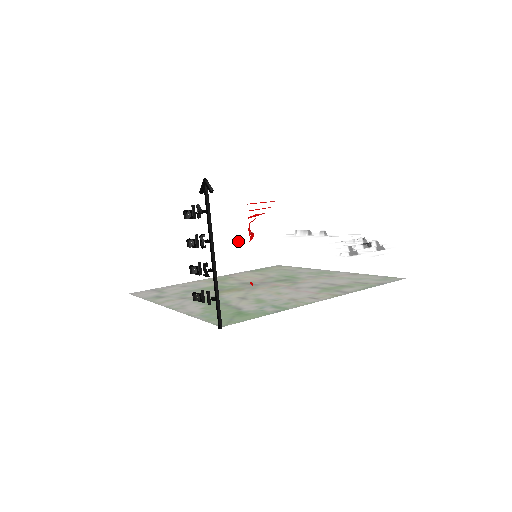
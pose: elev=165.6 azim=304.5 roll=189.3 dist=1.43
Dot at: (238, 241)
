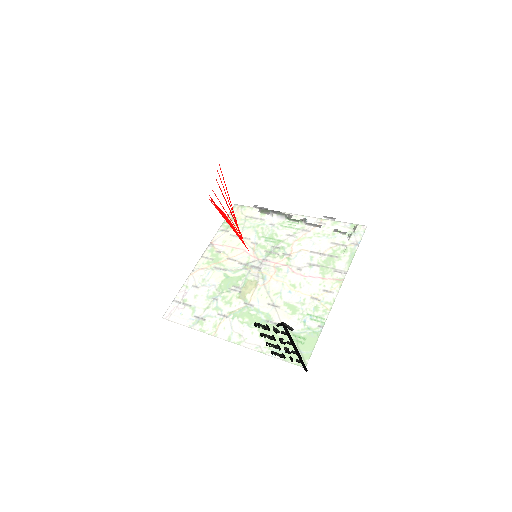
Dot at: (233, 246)
